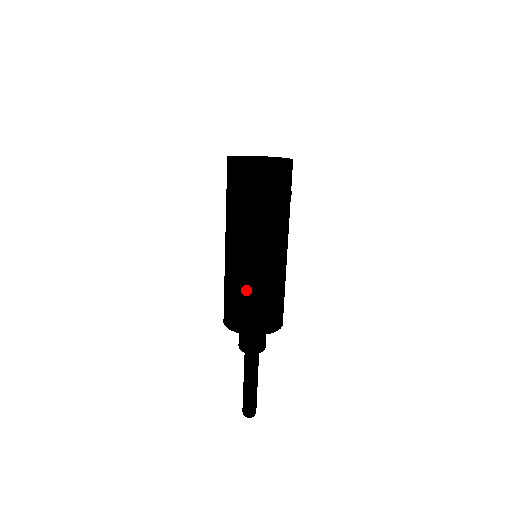
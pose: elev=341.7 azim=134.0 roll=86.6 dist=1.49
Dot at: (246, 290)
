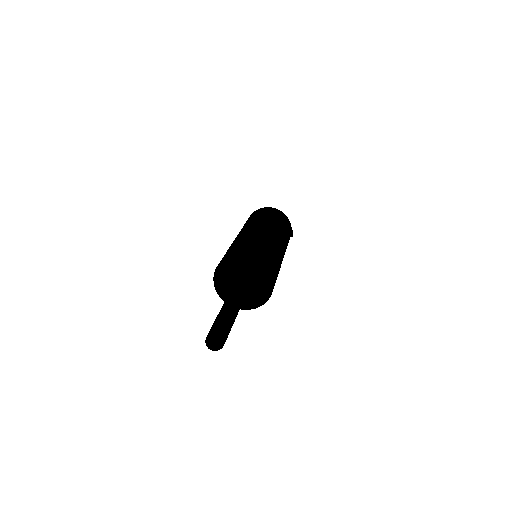
Dot at: (259, 240)
